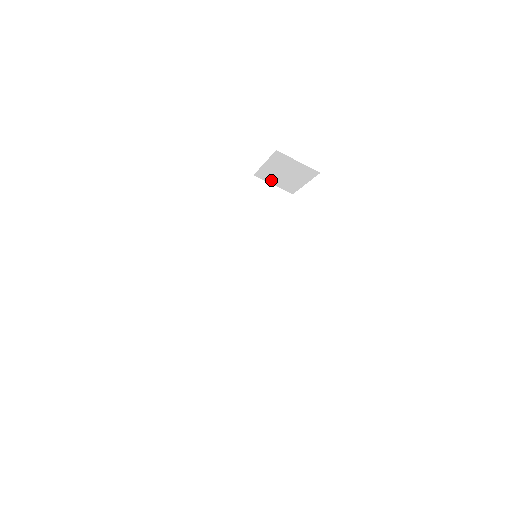
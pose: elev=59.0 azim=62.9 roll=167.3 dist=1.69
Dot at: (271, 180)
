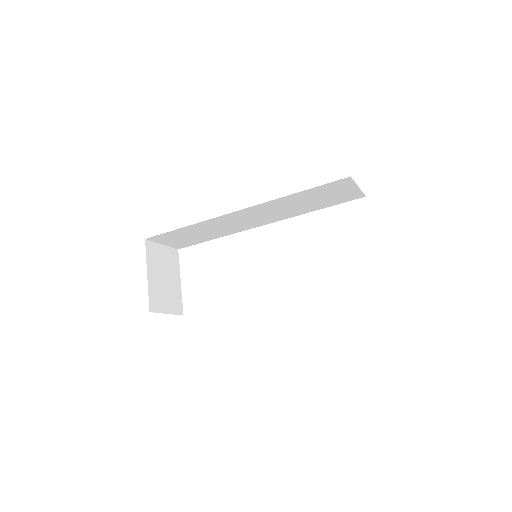
Dot at: occluded
